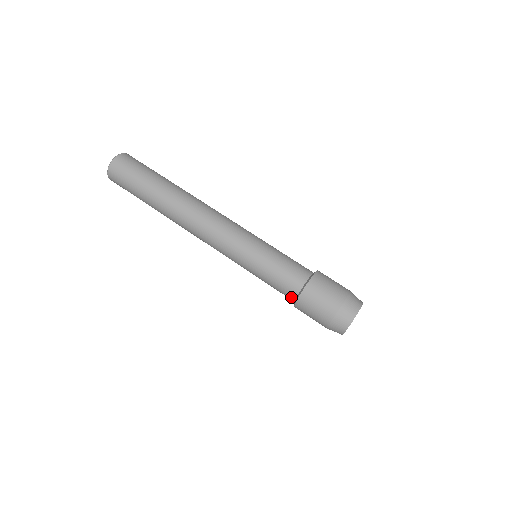
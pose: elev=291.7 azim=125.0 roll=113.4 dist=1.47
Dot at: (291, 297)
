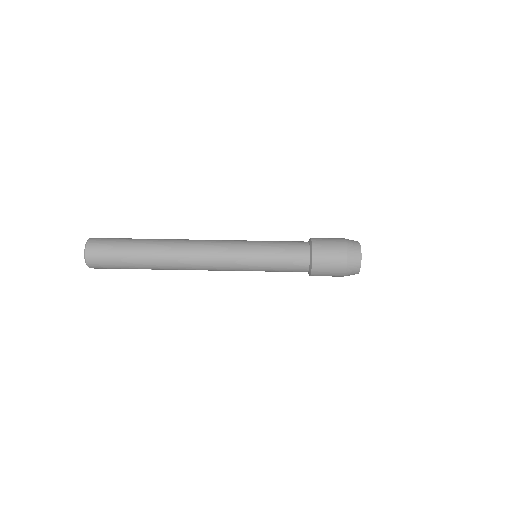
Dot at: (304, 270)
